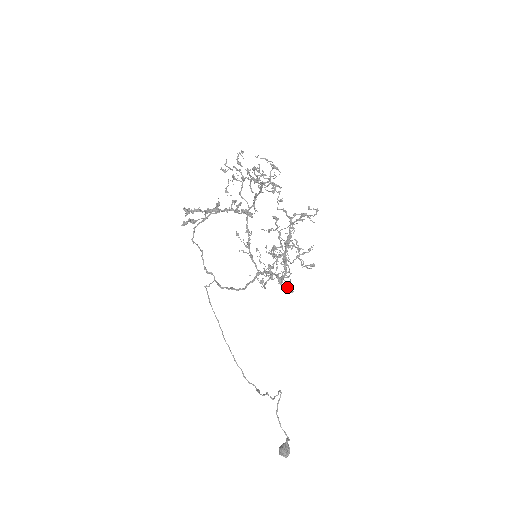
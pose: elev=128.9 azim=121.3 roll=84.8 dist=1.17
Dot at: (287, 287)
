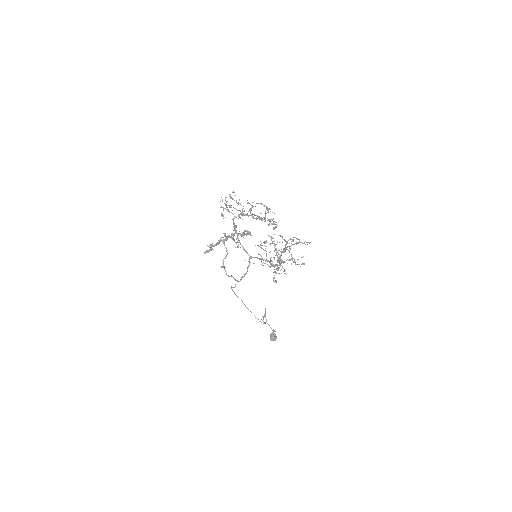
Dot at: occluded
